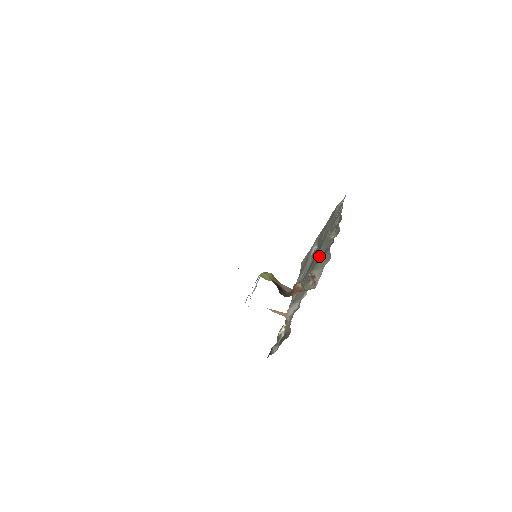
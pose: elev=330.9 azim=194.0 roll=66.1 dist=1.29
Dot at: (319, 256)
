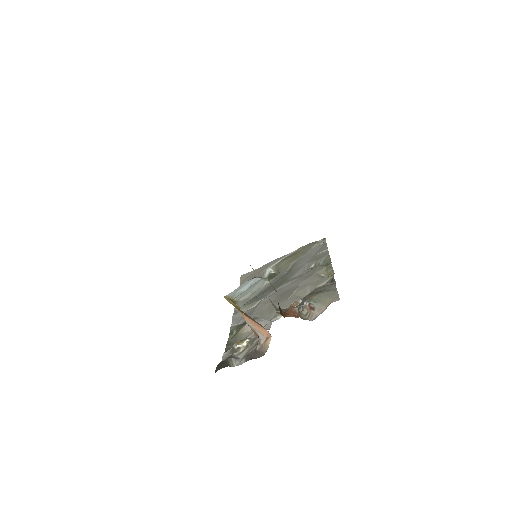
Dot at: (301, 286)
